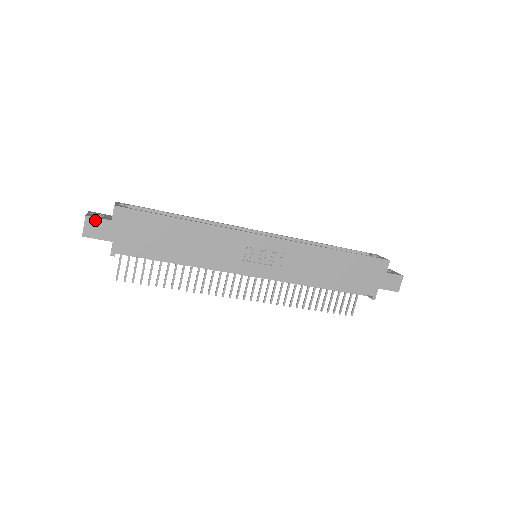
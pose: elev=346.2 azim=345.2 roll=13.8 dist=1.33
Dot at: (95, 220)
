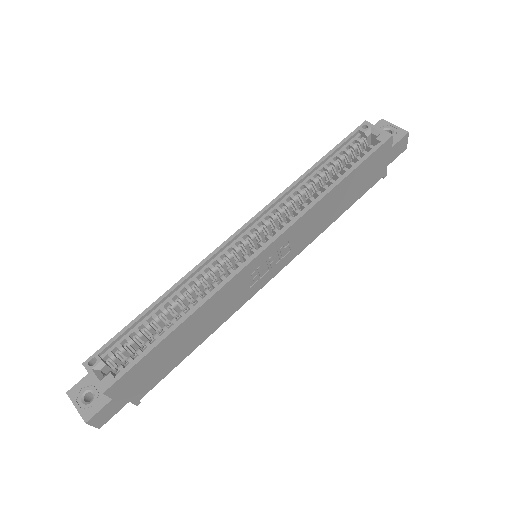
Dot at: (97, 415)
